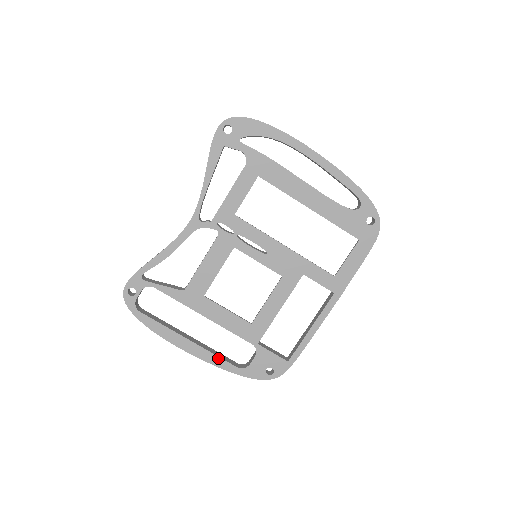
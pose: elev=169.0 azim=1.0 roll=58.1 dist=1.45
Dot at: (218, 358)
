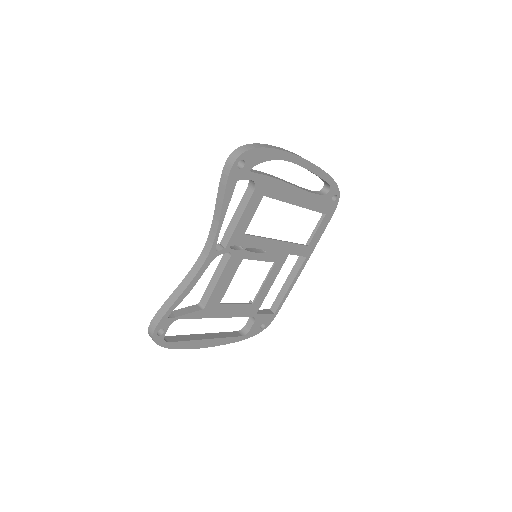
Dot at: (229, 338)
